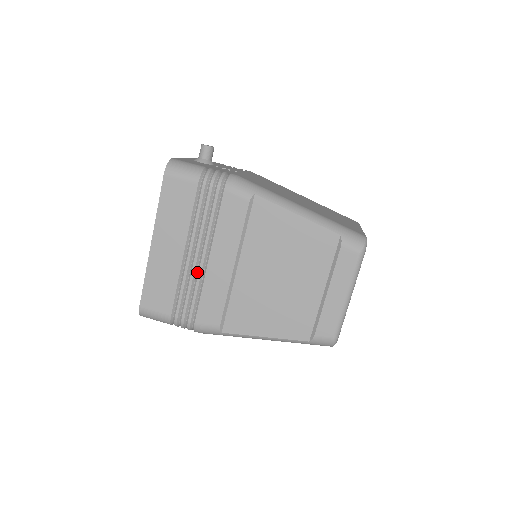
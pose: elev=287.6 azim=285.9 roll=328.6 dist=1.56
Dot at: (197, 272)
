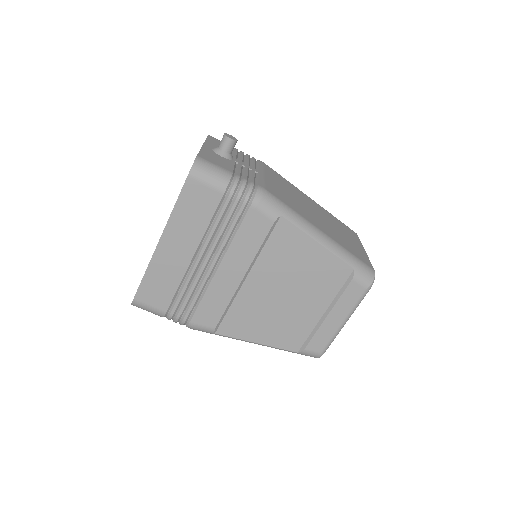
Dot at: (203, 277)
